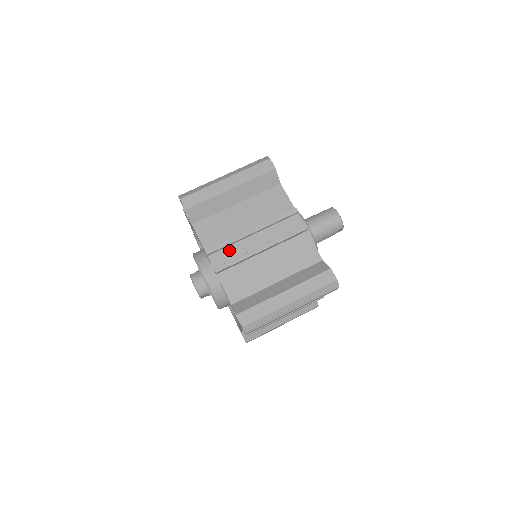
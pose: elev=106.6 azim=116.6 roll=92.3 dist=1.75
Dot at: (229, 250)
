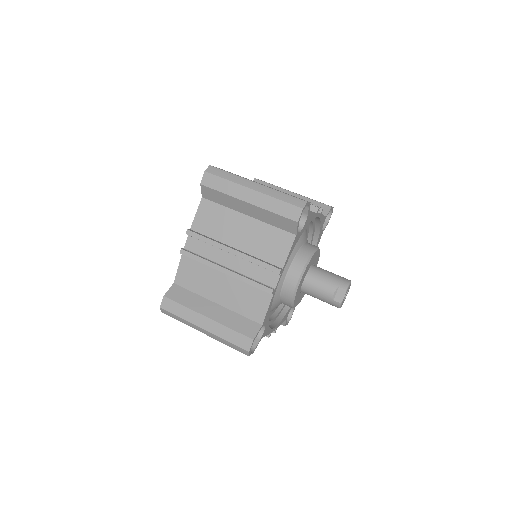
Dot at: occluded
